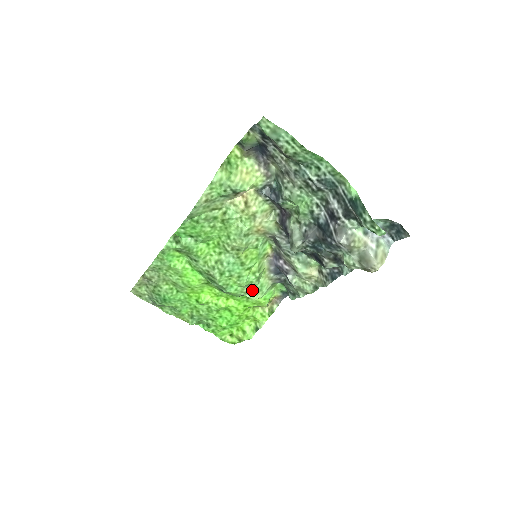
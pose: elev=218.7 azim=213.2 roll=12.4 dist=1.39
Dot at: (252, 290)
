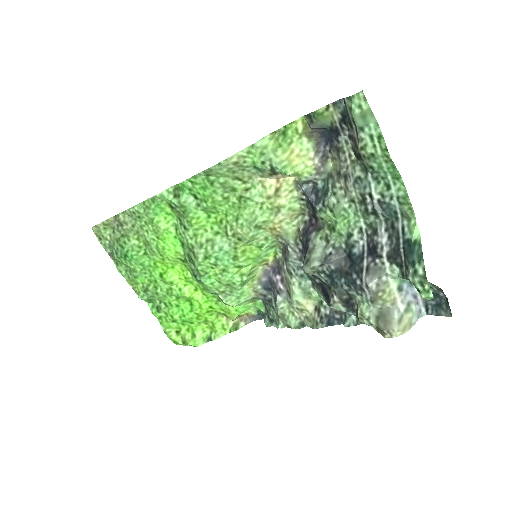
Dot at: (229, 293)
